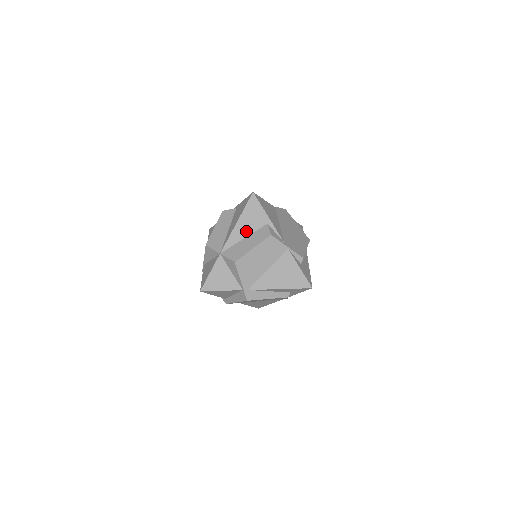
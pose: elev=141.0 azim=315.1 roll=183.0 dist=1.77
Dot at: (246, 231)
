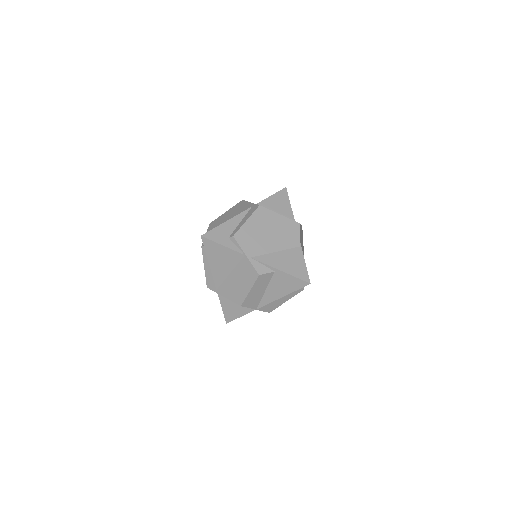
Dot at: occluded
